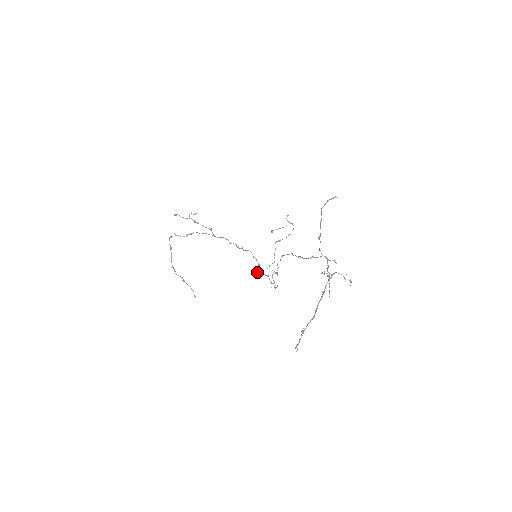
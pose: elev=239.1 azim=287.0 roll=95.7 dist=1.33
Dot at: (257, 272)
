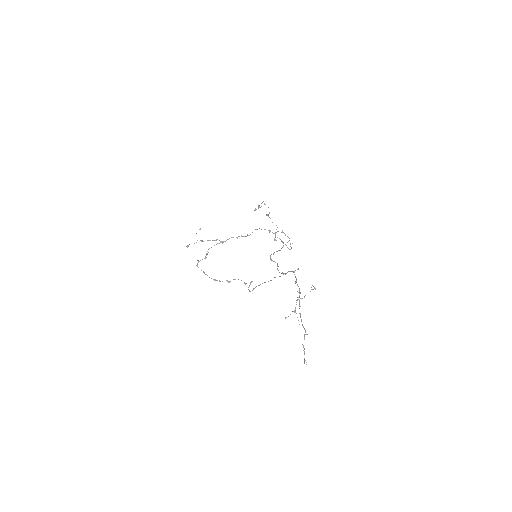
Dot at: occluded
